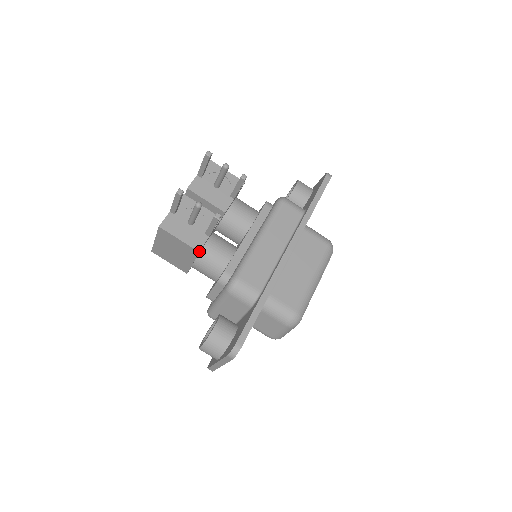
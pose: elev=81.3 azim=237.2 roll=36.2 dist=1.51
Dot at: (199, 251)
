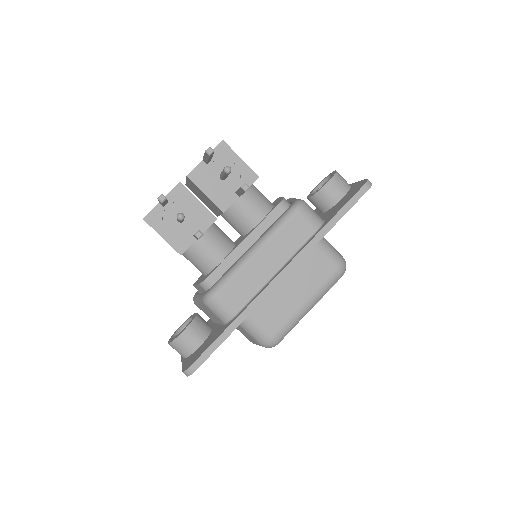
Dot at: occluded
